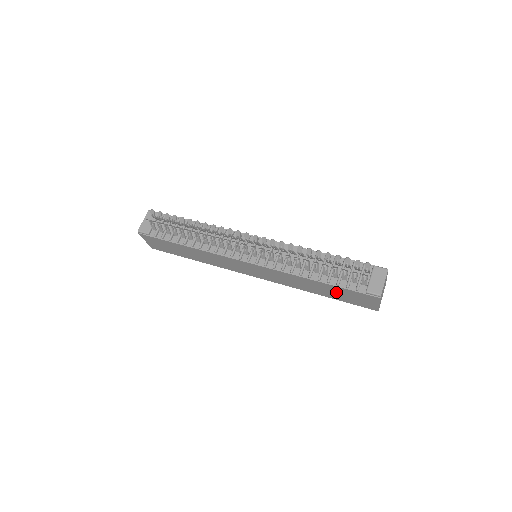
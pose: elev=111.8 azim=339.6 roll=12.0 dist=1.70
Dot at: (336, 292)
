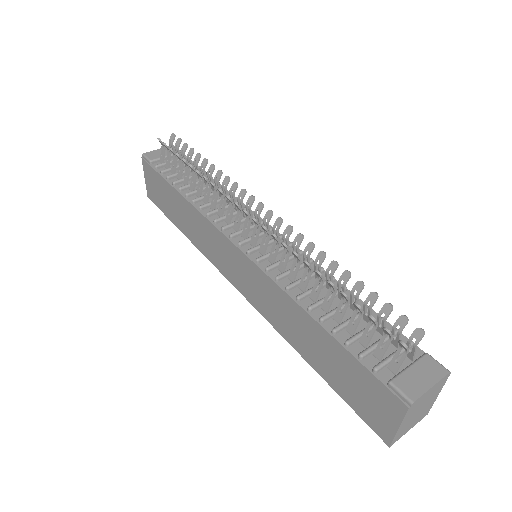
Dot at: (337, 363)
